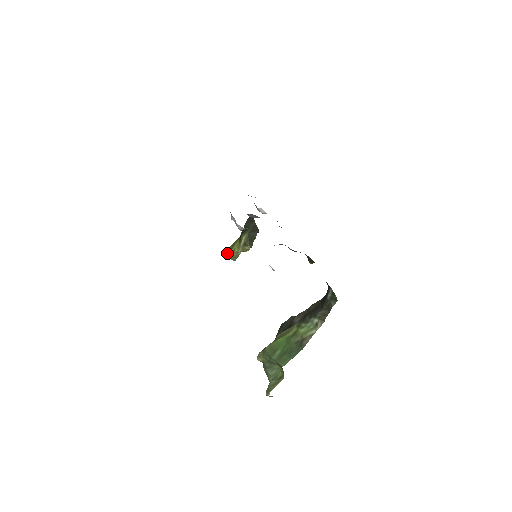
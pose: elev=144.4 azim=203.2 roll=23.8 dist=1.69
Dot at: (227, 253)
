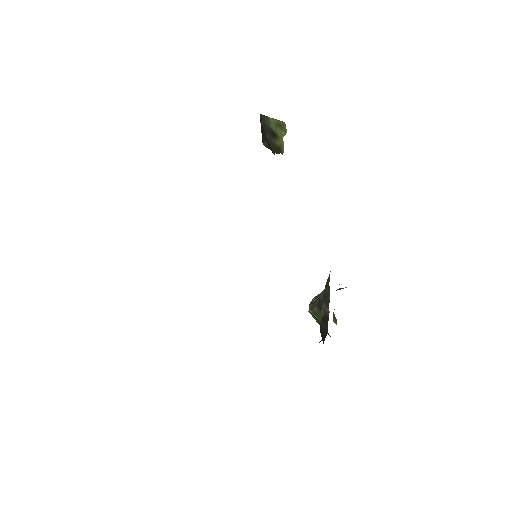
Dot at: occluded
